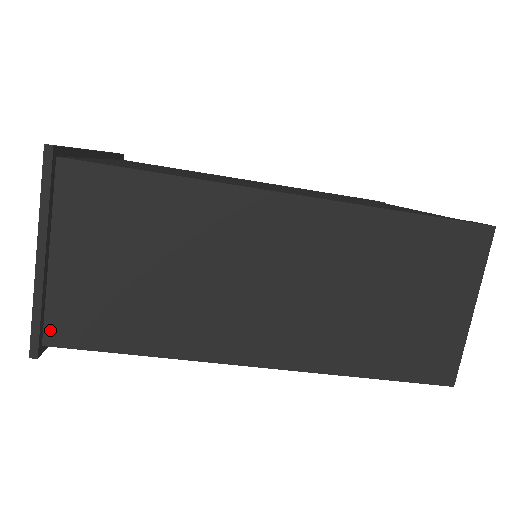
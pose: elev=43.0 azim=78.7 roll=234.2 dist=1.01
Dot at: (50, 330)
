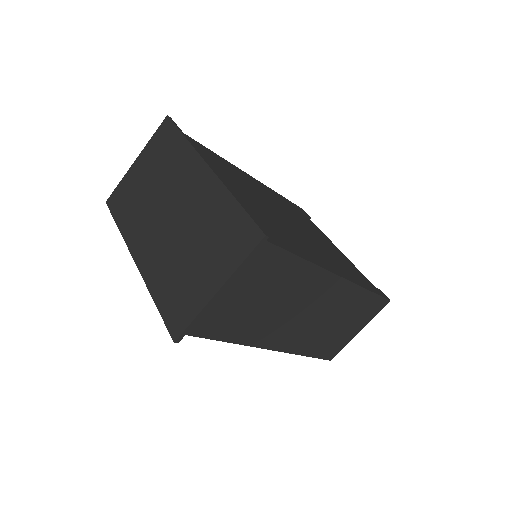
Dot at: occluded
